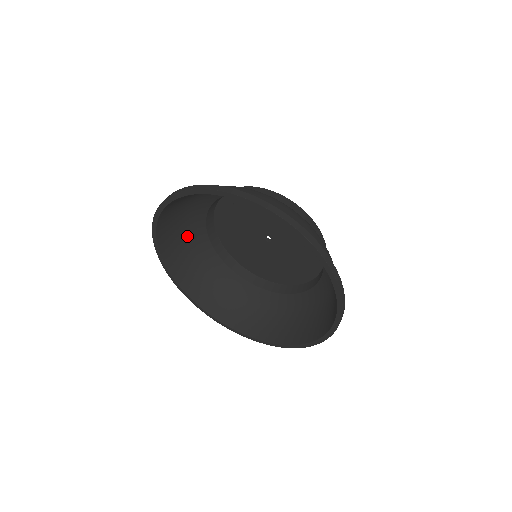
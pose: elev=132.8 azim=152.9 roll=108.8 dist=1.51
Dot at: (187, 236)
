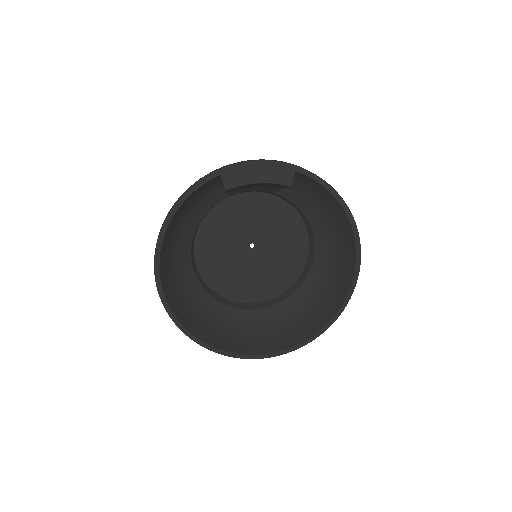
Dot at: (185, 293)
